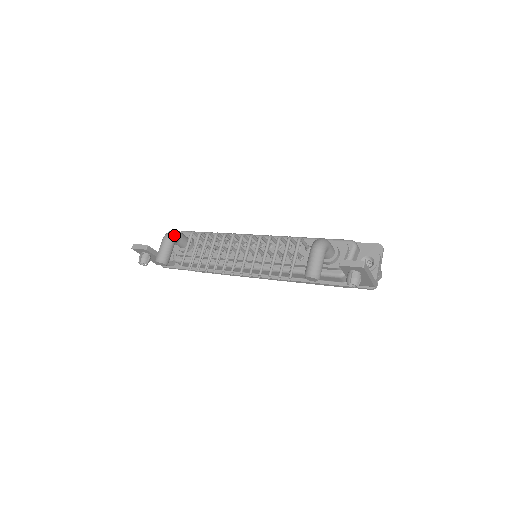
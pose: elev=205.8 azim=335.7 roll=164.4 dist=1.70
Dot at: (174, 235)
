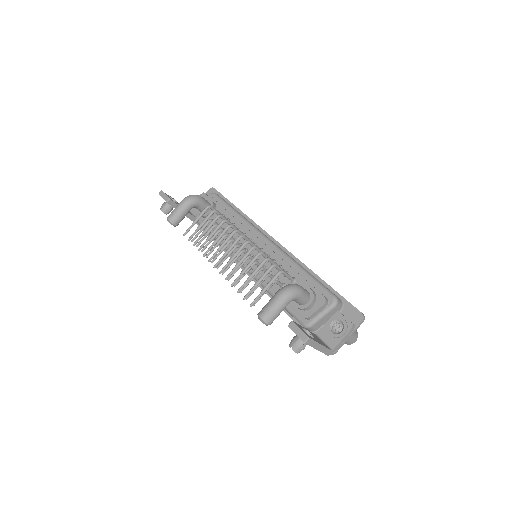
Dot at: (192, 201)
